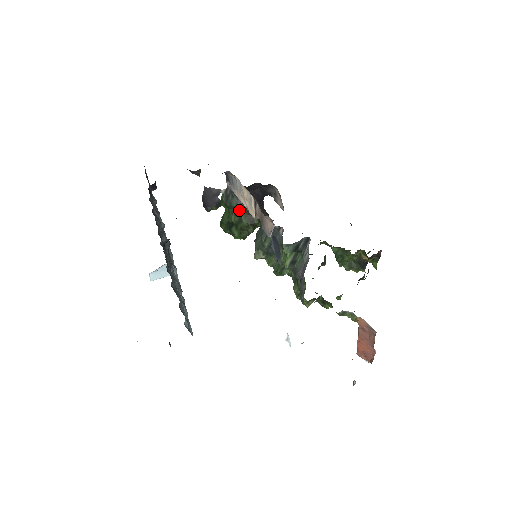
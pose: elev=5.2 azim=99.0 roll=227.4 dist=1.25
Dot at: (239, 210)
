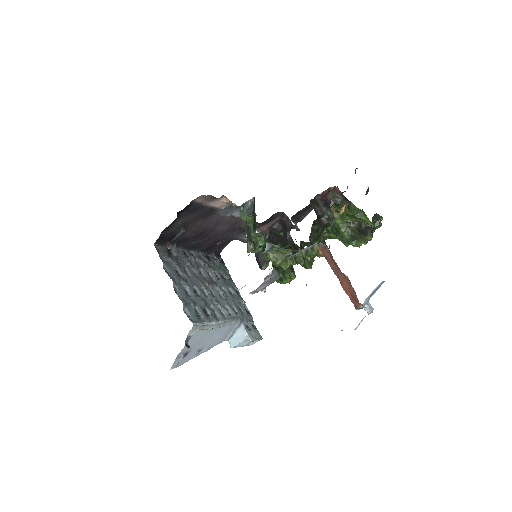
Dot at: occluded
